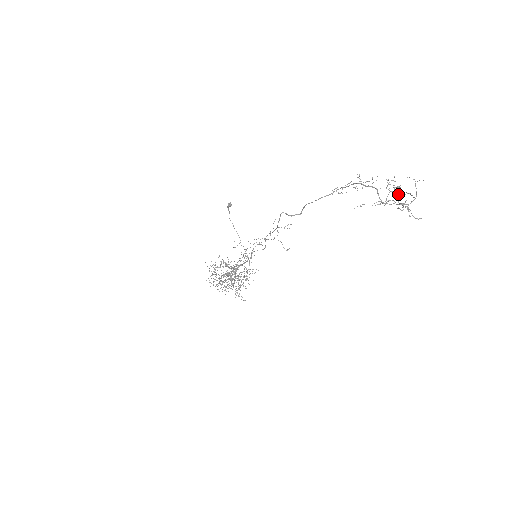
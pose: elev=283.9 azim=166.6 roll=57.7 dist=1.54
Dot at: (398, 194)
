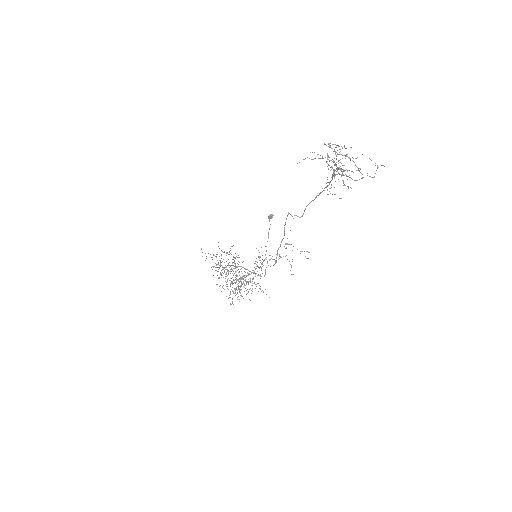
Dot at: (334, 149)
